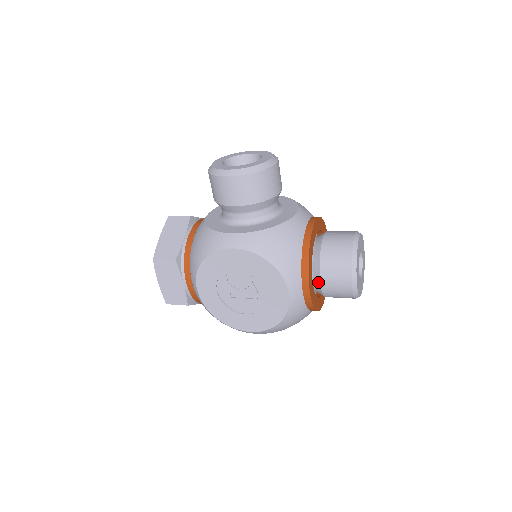
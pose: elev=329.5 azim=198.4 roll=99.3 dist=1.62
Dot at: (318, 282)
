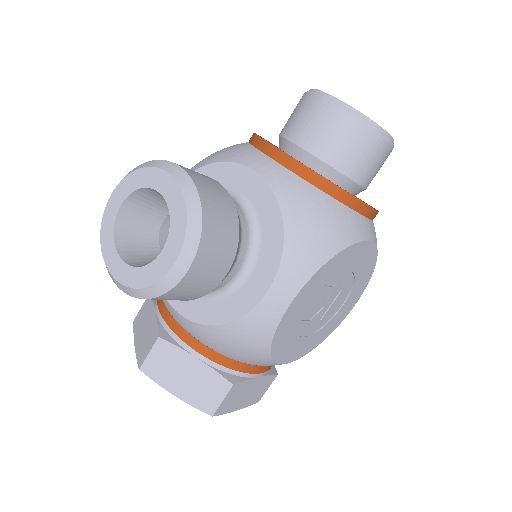
Dot at: (359, 190)
